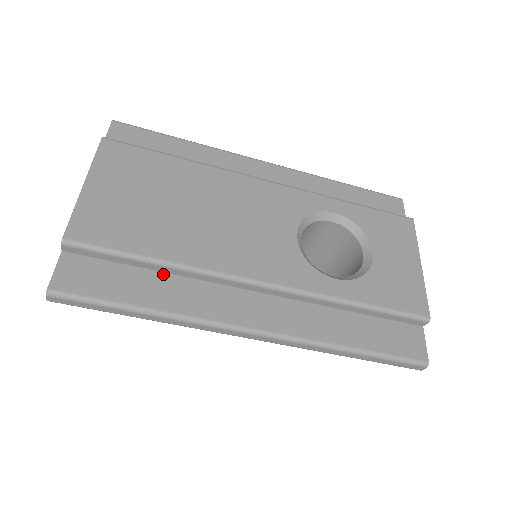
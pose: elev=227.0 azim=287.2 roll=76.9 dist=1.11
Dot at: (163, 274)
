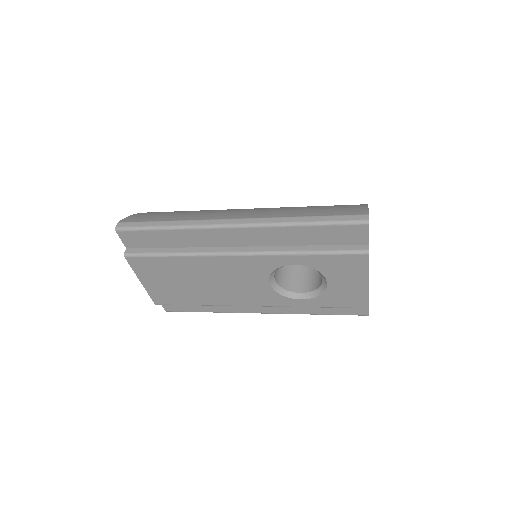
Dot at: occluded
